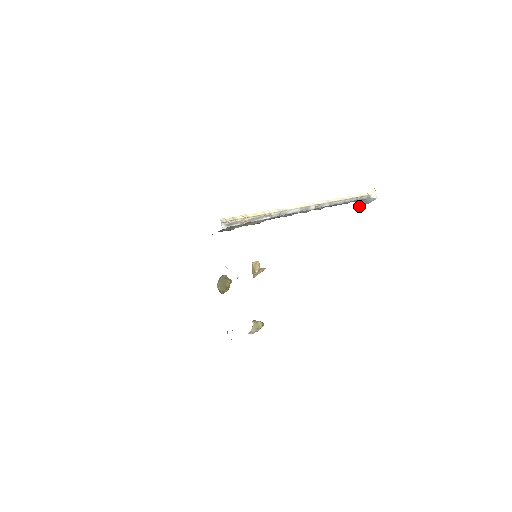
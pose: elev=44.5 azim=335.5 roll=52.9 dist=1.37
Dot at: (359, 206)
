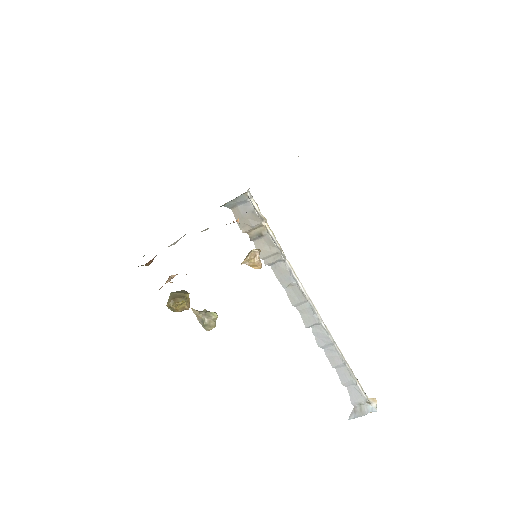
Dot at: (349, 416)
